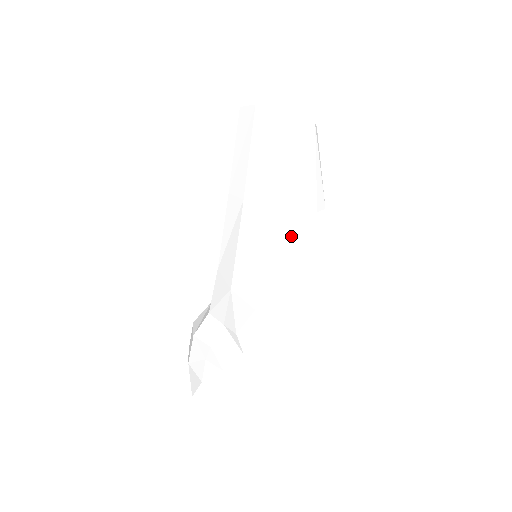
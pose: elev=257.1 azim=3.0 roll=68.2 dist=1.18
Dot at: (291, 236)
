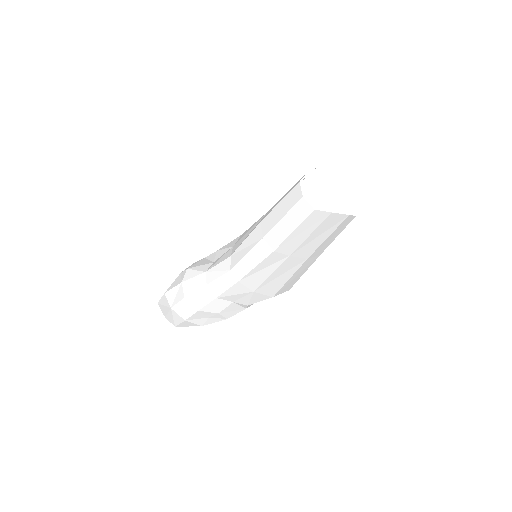
Dot at: occluded
